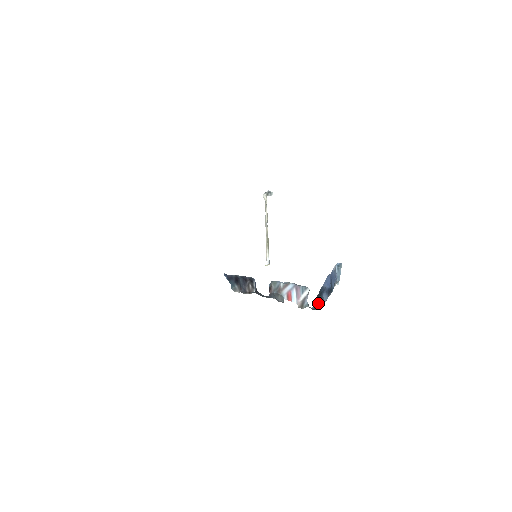
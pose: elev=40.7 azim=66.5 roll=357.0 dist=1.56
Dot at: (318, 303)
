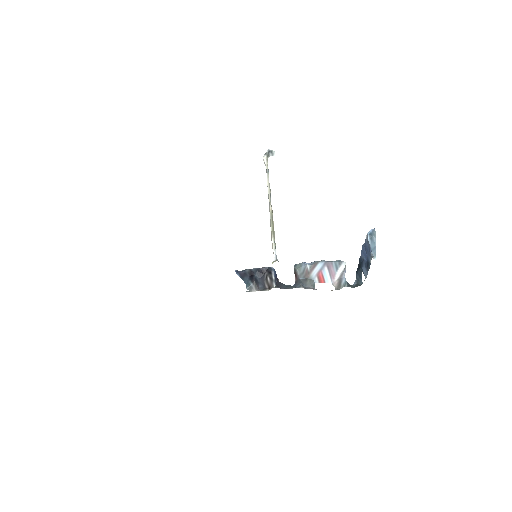
Dot at: (359, 277)
